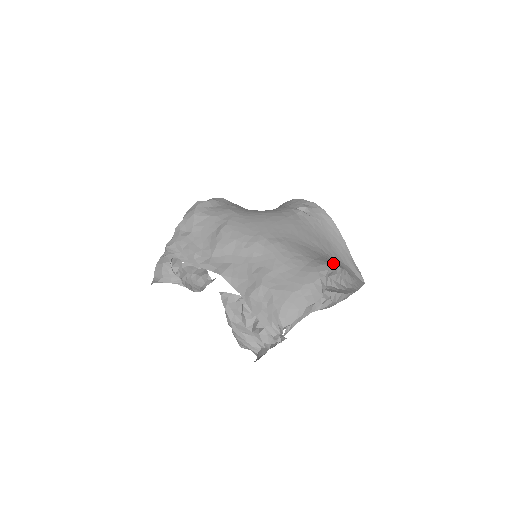
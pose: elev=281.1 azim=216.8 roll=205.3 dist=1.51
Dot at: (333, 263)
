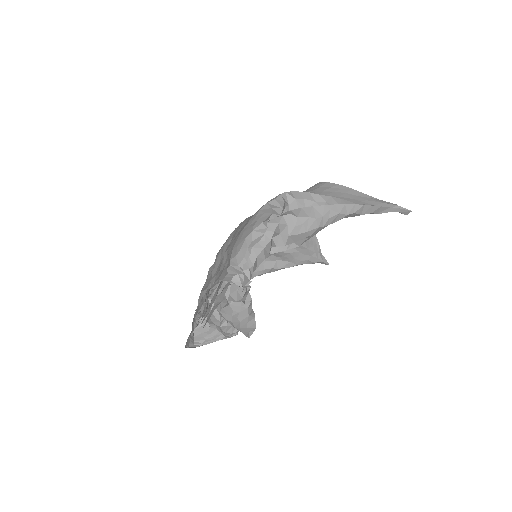
Dot at: (301, 194)
